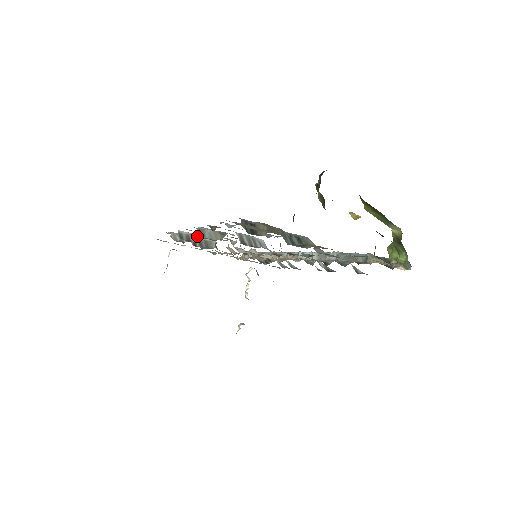
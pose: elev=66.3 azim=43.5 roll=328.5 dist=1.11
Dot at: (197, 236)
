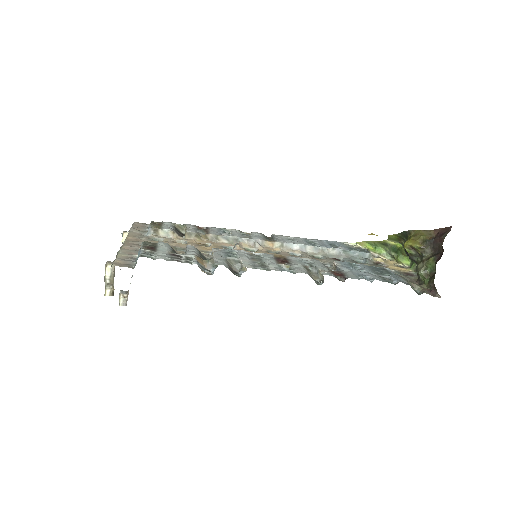
Dot at: (229, 262)
